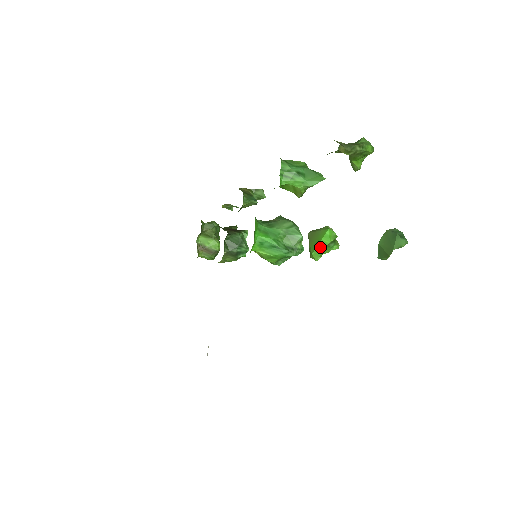
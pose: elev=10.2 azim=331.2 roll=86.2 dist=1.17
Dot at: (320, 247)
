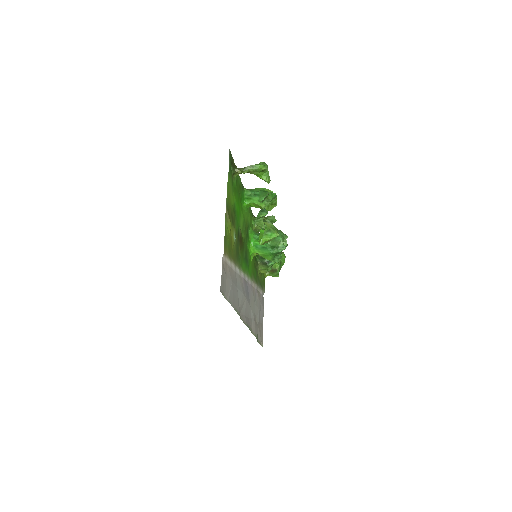
Dot at: (261, 236)
